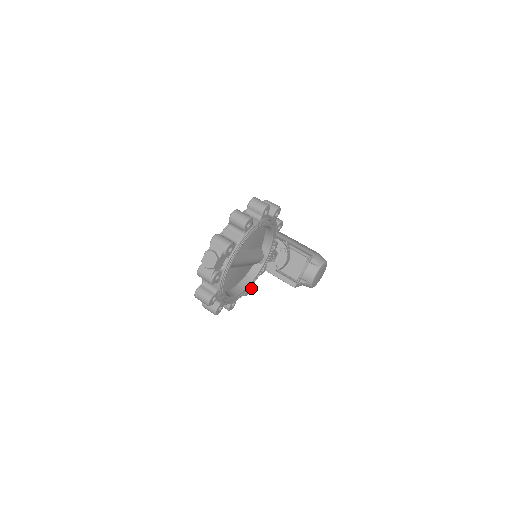
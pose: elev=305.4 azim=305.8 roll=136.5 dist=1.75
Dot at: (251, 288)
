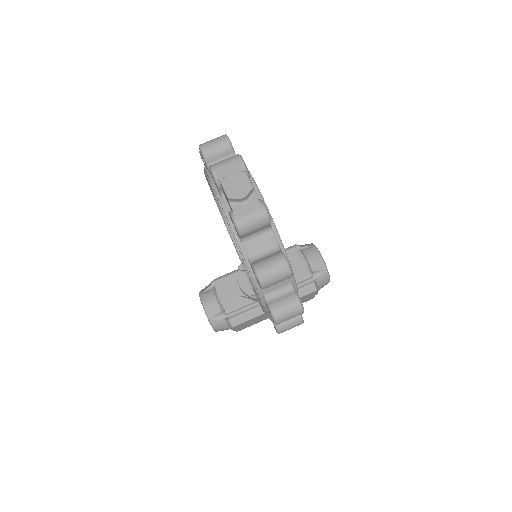
Dot at: occluded
